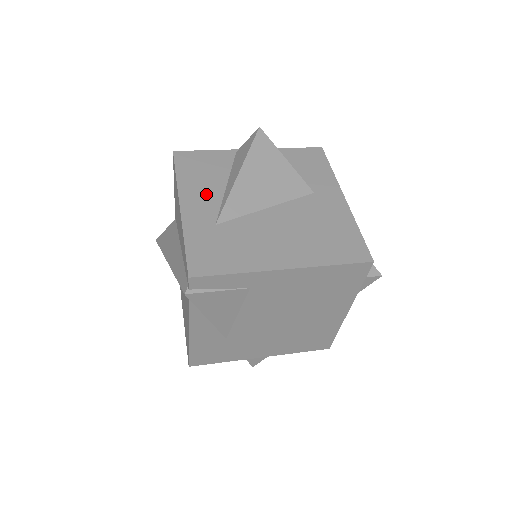
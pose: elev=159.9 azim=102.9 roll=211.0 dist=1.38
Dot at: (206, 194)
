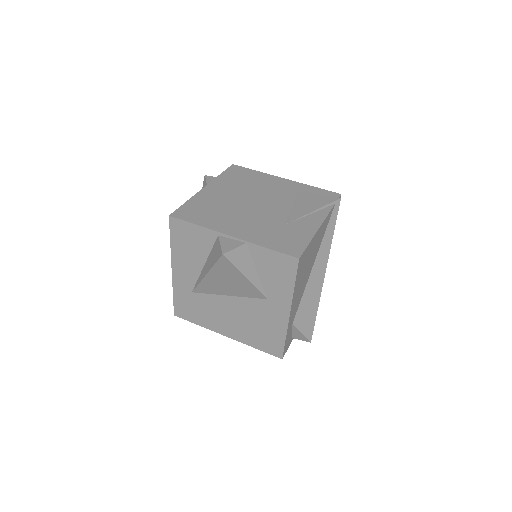
Dot at: (189, 267)
